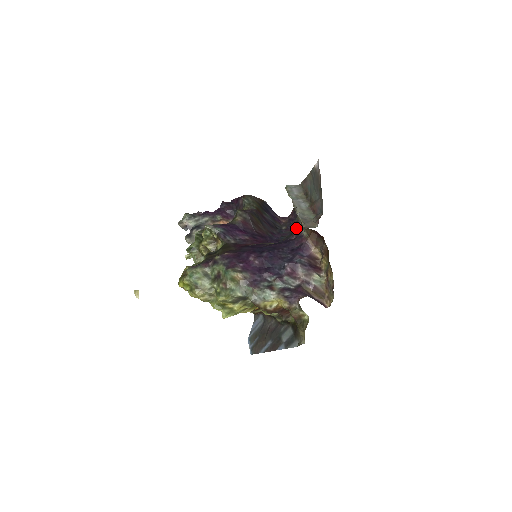
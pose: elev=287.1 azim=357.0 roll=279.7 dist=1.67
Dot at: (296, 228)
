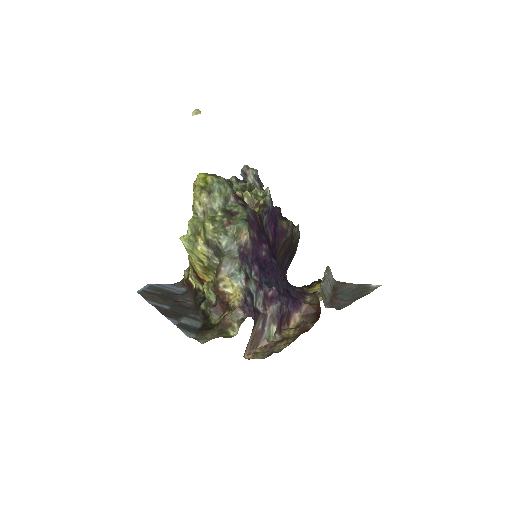
Dot at: (304, 289)
